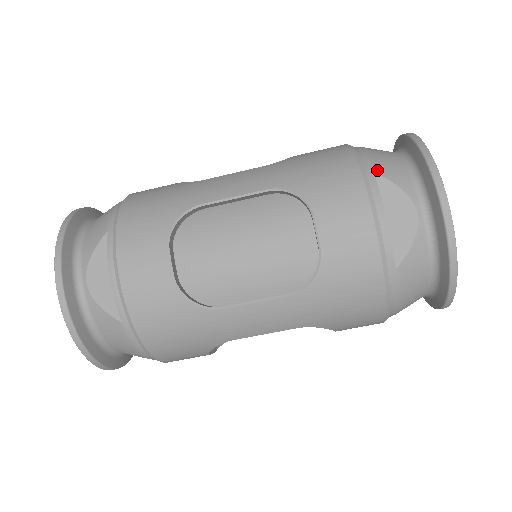
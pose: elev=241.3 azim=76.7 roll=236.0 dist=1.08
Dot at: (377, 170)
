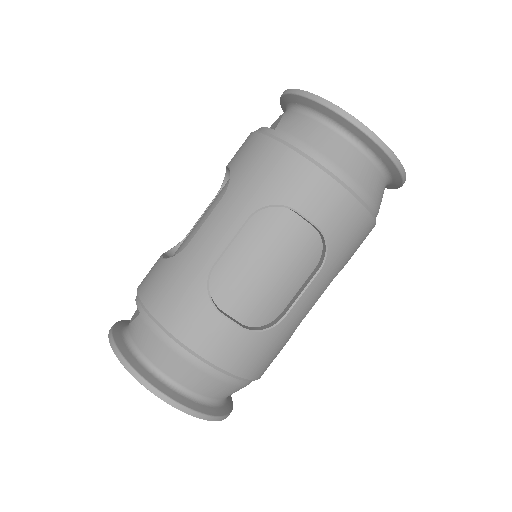
Dot at: occluded
